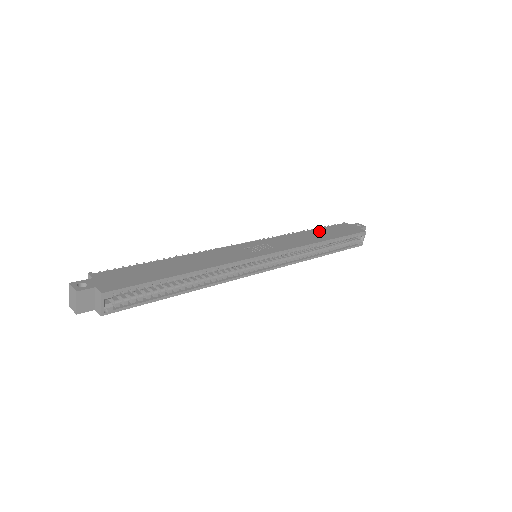
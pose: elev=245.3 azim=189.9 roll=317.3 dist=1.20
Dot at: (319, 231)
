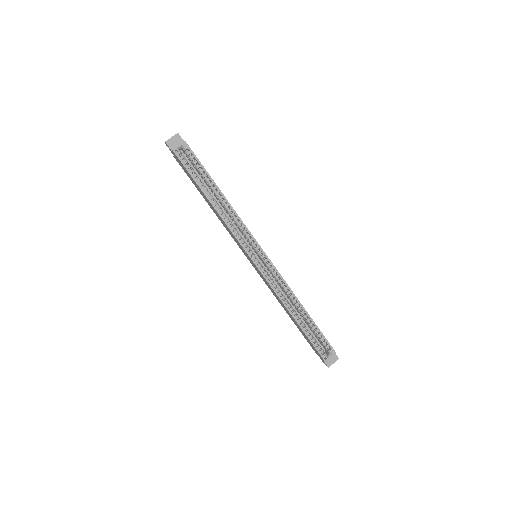
Dot at: occluded
